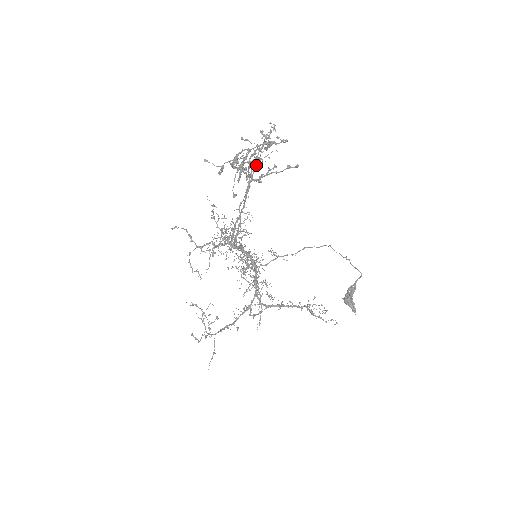
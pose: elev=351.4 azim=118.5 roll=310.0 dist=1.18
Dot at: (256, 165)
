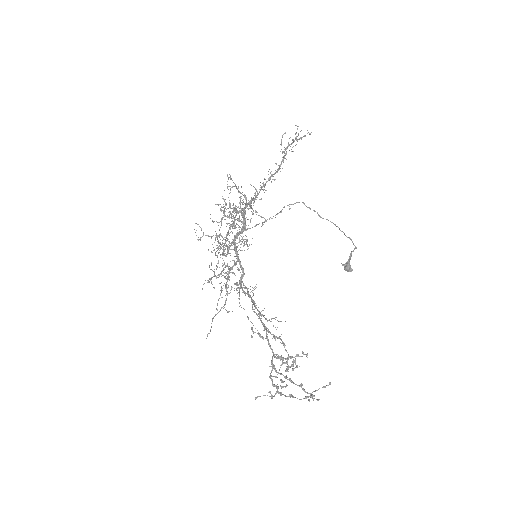
Dot at: occluded
